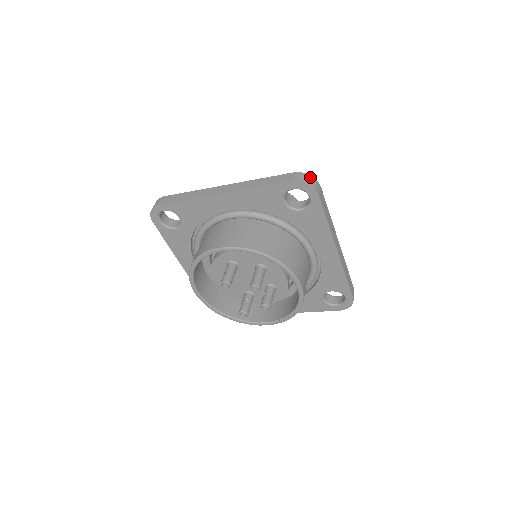
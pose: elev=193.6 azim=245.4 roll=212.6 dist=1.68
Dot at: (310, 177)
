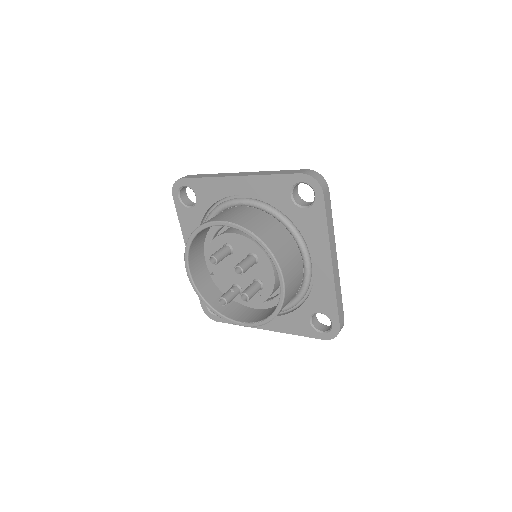
Dot at: (320, 176)
